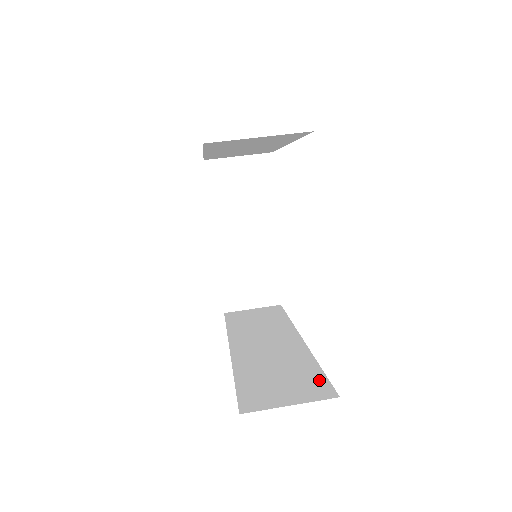
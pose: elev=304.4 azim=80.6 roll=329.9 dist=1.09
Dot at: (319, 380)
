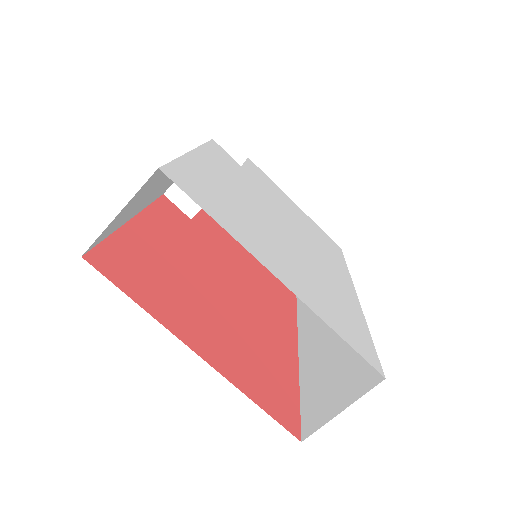
Dot at: occluded
